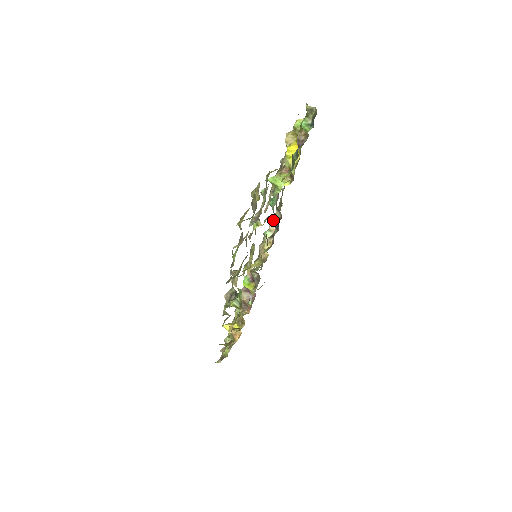
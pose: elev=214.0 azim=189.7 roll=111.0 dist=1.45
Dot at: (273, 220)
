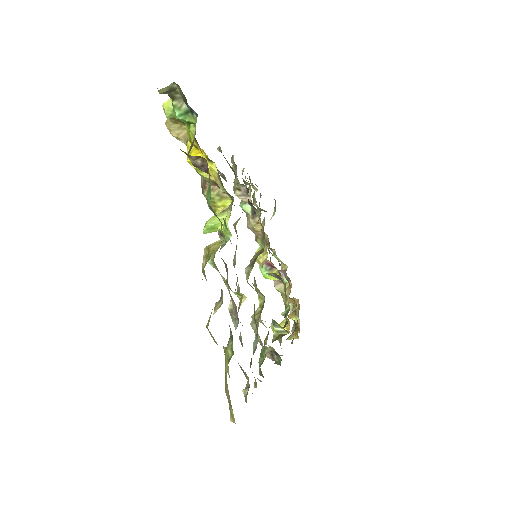
Dot at: (239, 191)
